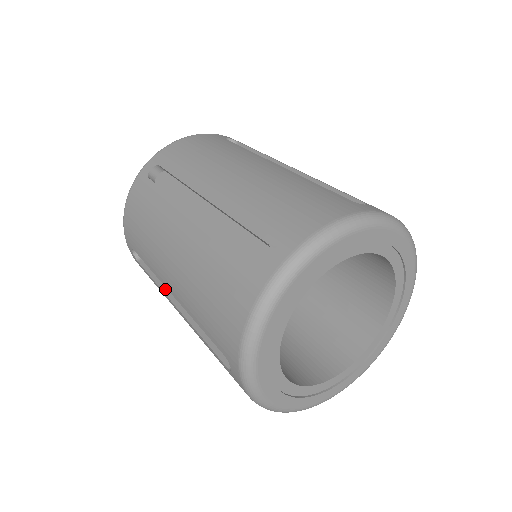
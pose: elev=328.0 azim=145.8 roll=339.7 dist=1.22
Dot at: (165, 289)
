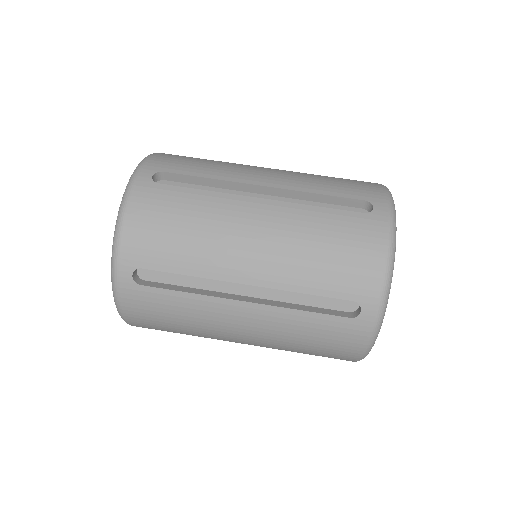
Dot at: occluded
